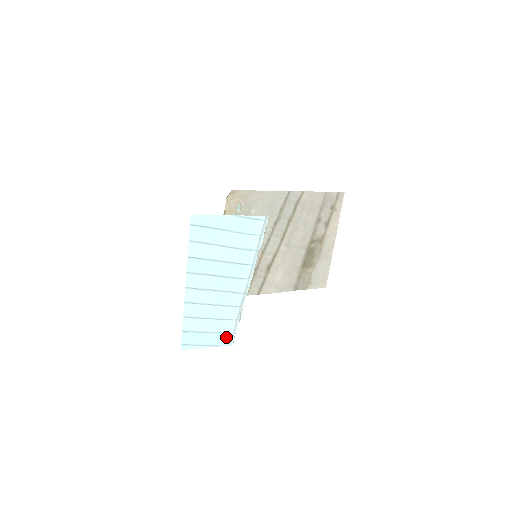
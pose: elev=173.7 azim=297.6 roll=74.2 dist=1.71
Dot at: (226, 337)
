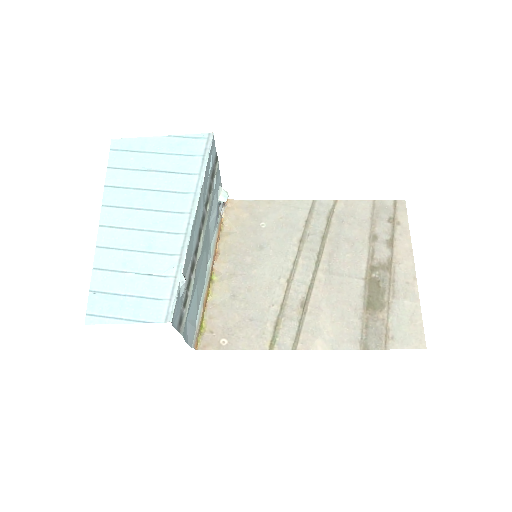
Dot at: (159, 307)
